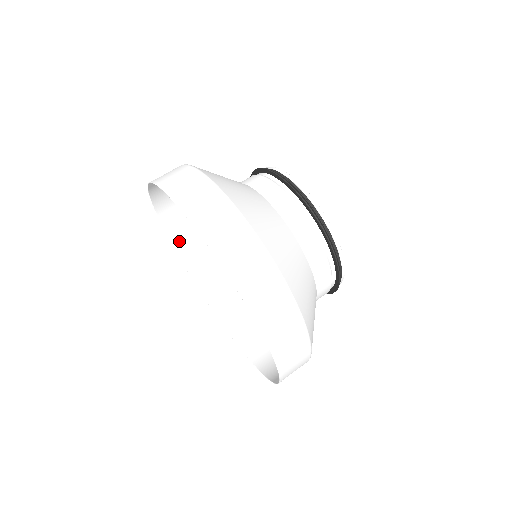
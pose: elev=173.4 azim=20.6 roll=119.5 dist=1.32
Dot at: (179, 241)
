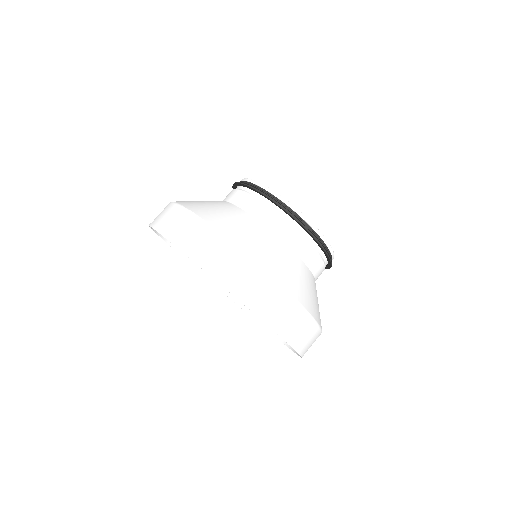
Dot at: occluded
